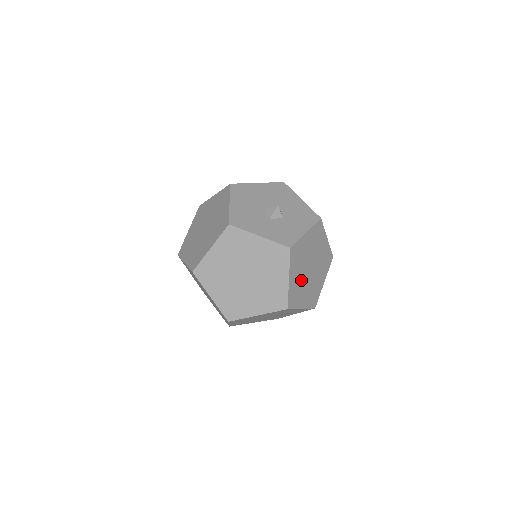
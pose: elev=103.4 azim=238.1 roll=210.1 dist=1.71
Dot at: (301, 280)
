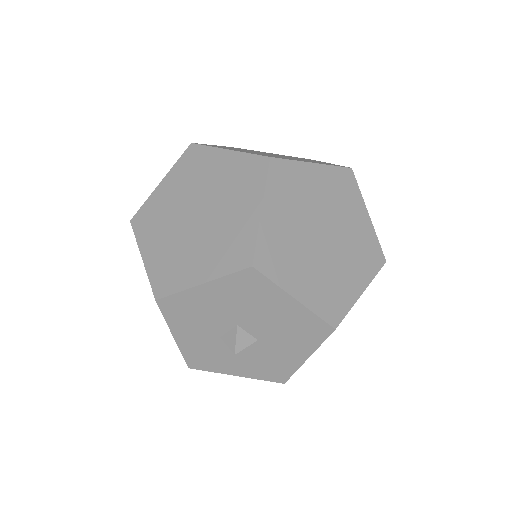
Dot at: occluded
